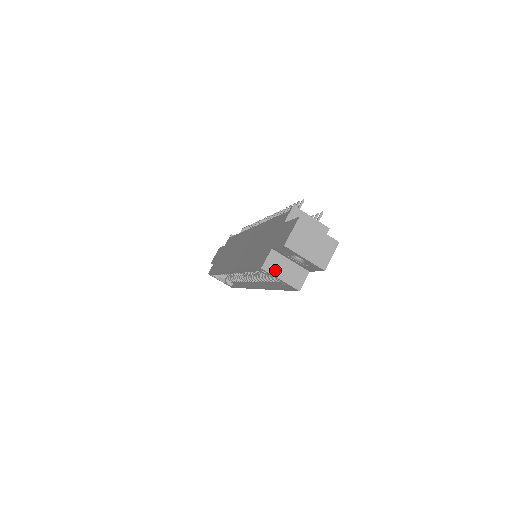
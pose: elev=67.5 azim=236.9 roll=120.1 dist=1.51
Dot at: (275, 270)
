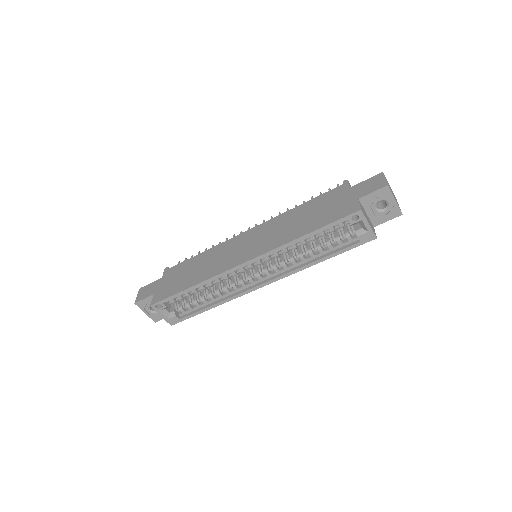
Dot at: (365, 215)
